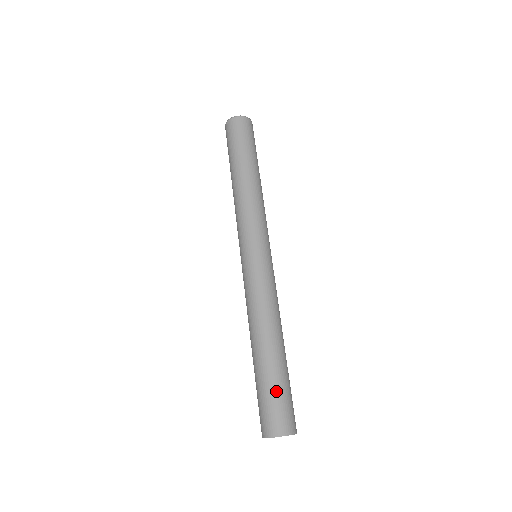
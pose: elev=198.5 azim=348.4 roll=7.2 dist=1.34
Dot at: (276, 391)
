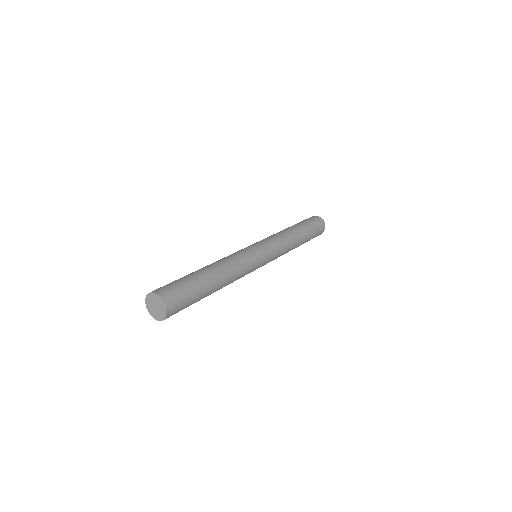
Dot at: (184, 281)
